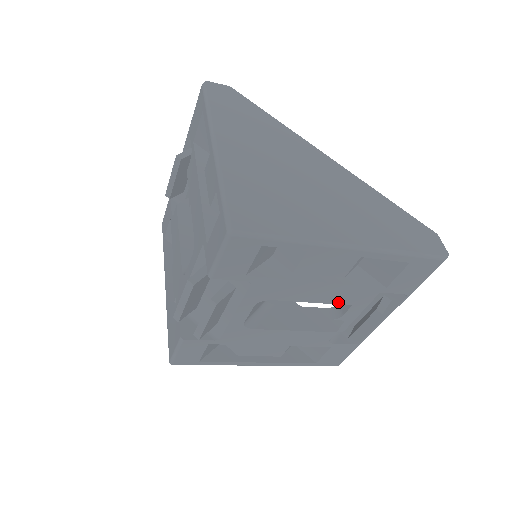
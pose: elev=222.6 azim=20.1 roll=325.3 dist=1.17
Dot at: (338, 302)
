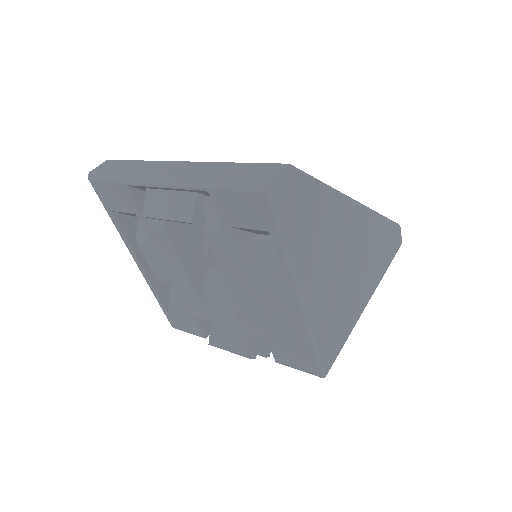
Dot at: occluded
